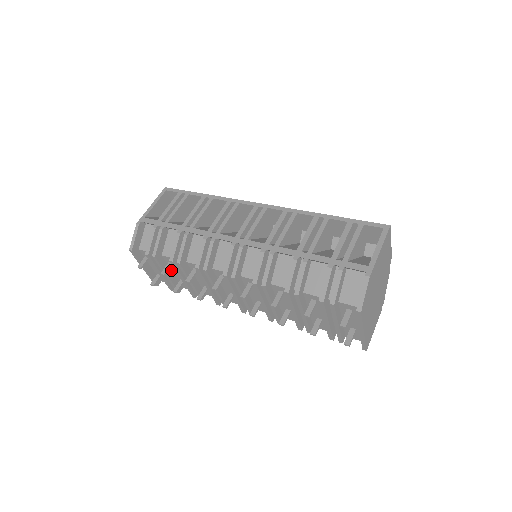
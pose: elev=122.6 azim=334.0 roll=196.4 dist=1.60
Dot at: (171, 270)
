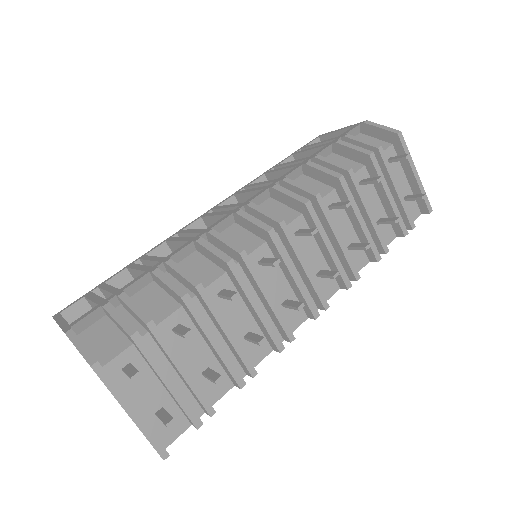
Dot at: occluded
